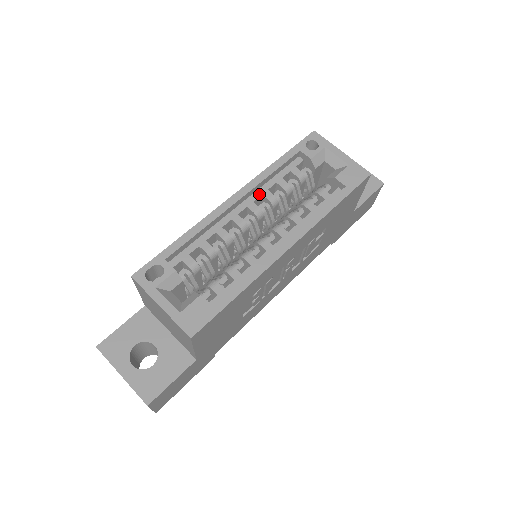
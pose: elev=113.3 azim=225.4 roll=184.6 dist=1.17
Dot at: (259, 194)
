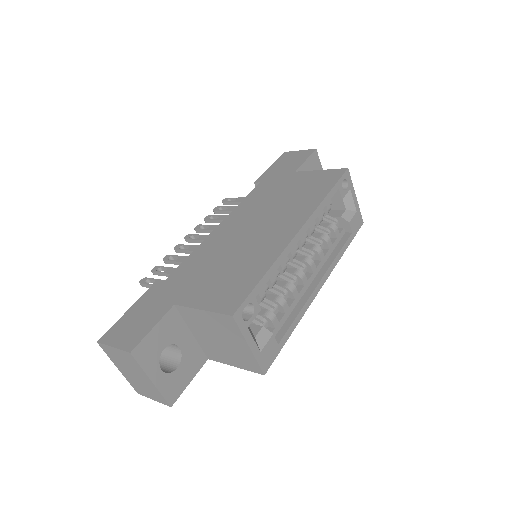
Dot at: occluded
